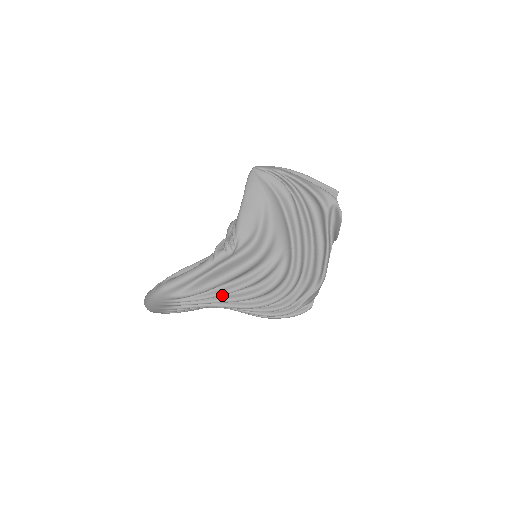
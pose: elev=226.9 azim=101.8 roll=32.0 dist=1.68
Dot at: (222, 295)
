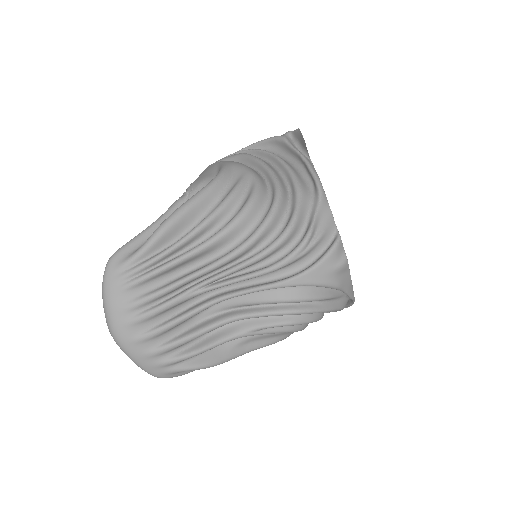
Dot at: occluded
